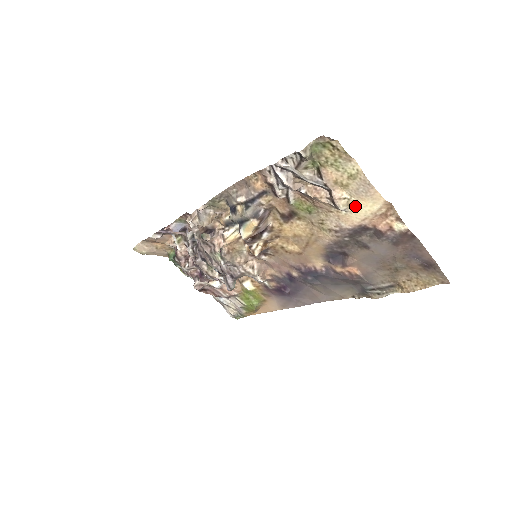
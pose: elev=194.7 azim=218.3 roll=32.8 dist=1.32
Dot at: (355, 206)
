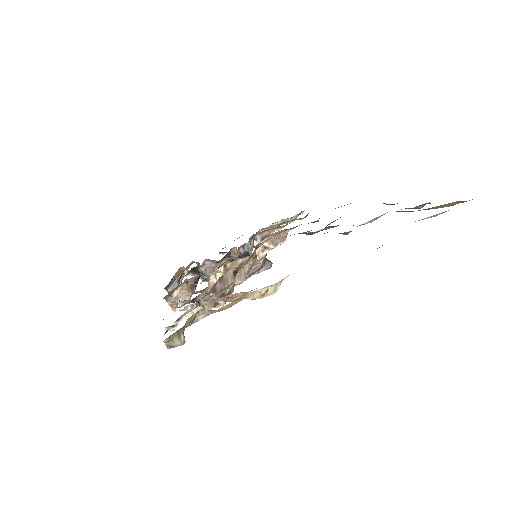
Dot at: occluded
